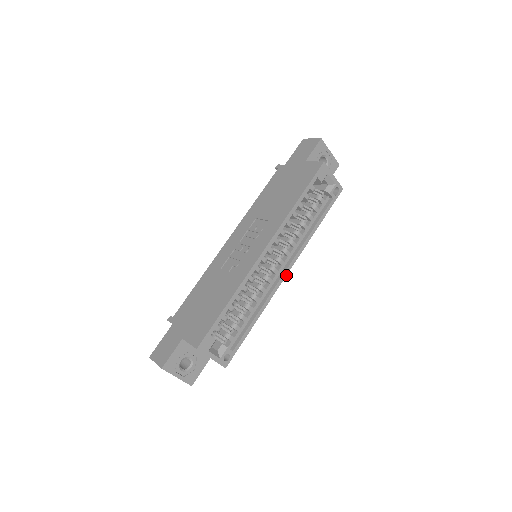
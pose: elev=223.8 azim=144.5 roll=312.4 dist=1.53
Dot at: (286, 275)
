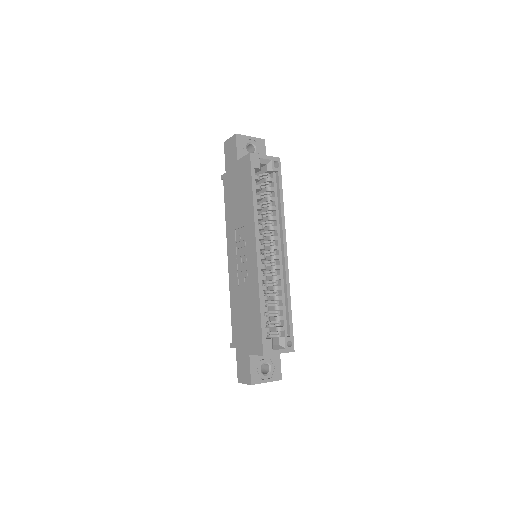
Dot at: occluded
